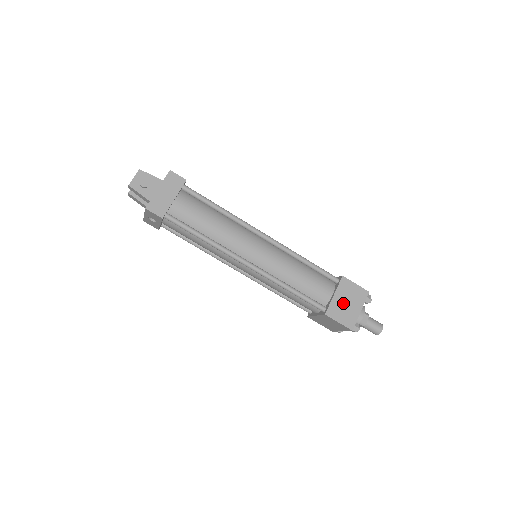
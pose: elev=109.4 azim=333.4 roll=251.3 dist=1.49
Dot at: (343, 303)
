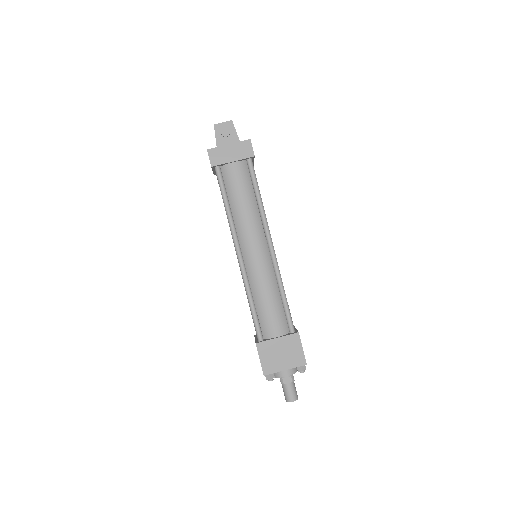
Dot at: (278, 350)
